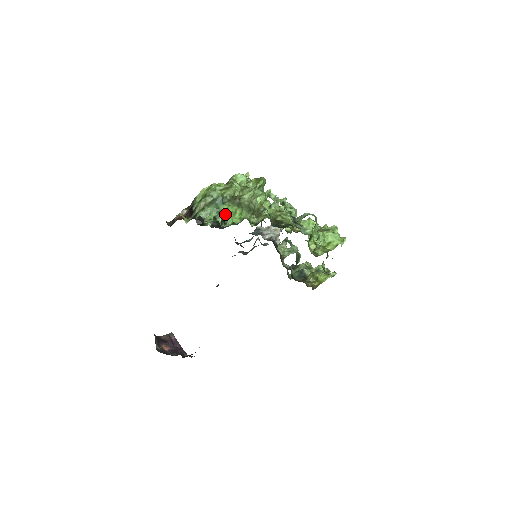
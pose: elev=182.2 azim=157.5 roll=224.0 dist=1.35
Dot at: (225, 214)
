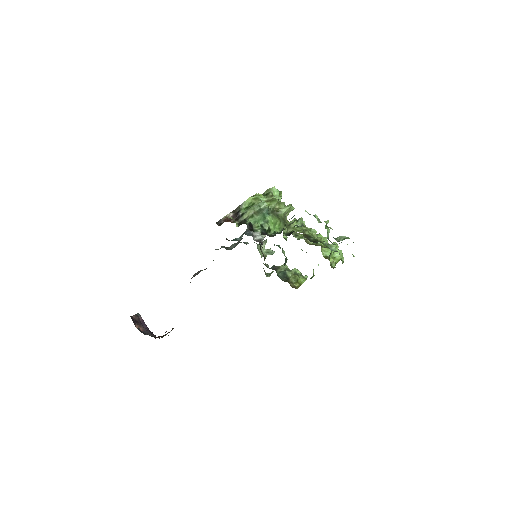
Dot at: (270, 224)
